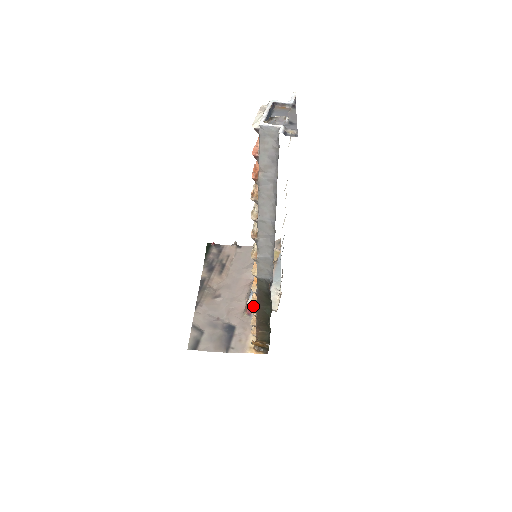
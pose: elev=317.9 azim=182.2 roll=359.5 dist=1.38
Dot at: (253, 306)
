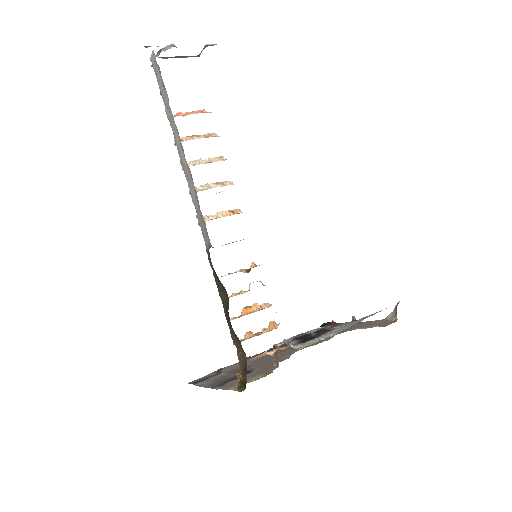
Dot at: (238, 317)
